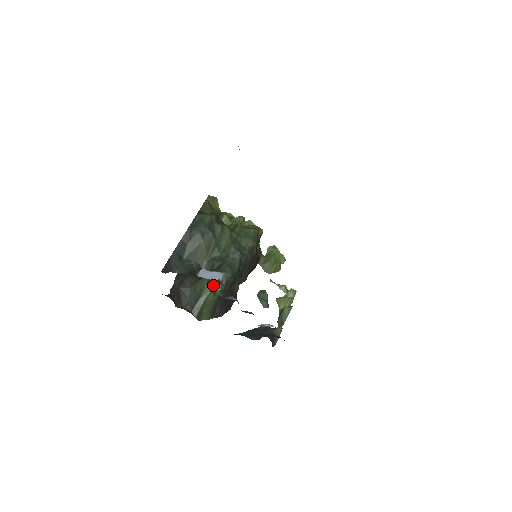
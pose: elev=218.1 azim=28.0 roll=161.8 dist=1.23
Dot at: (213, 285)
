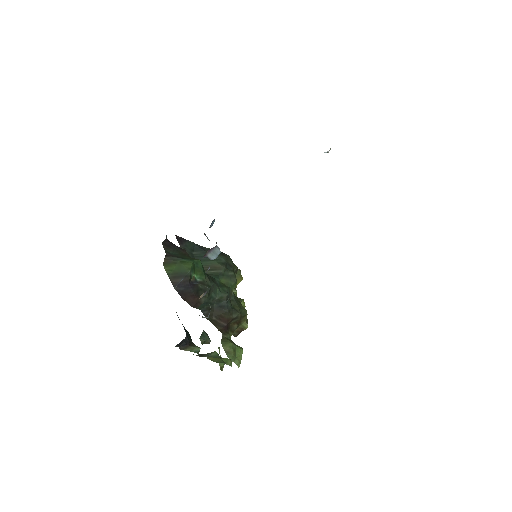
Dot at: (196, 269)
